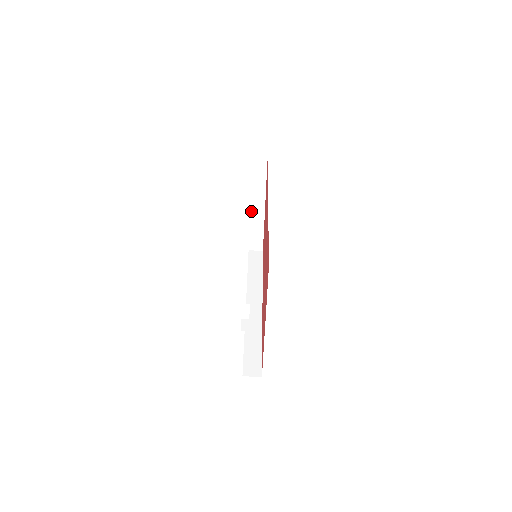
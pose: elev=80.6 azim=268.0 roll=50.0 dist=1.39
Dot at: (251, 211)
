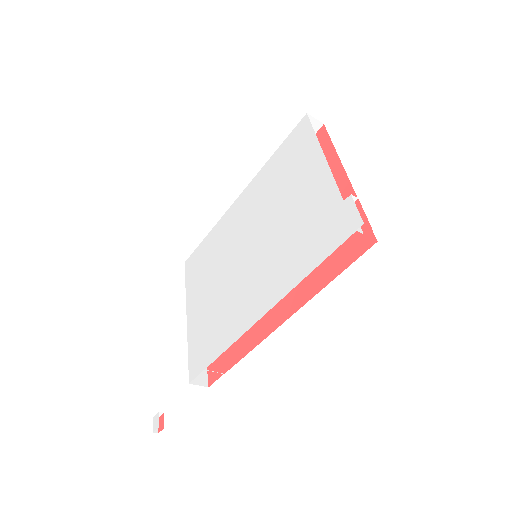
Dot at: occluded
